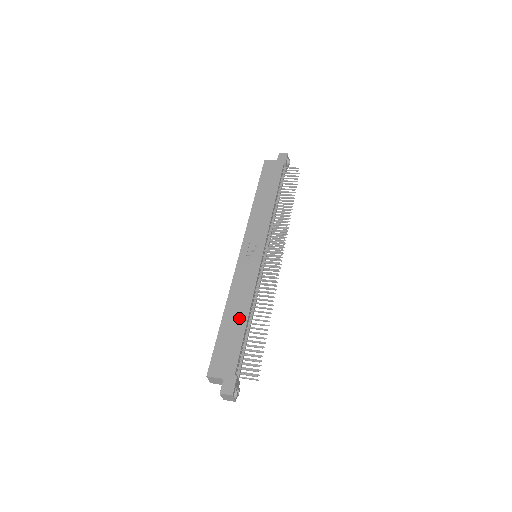
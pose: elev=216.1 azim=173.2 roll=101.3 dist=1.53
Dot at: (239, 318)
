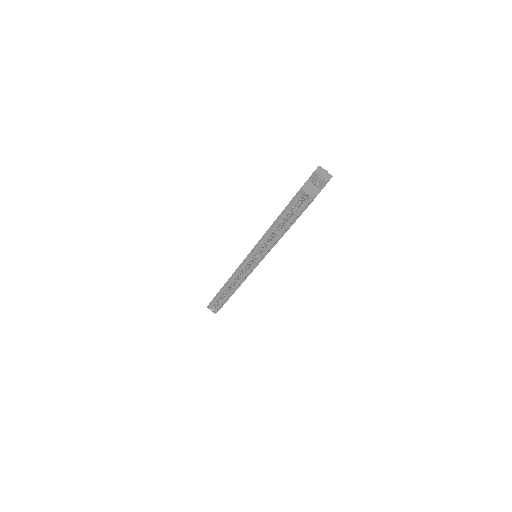
Dot at: occluded
